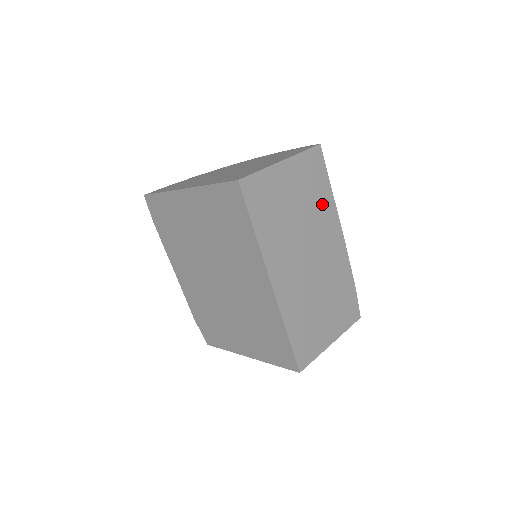
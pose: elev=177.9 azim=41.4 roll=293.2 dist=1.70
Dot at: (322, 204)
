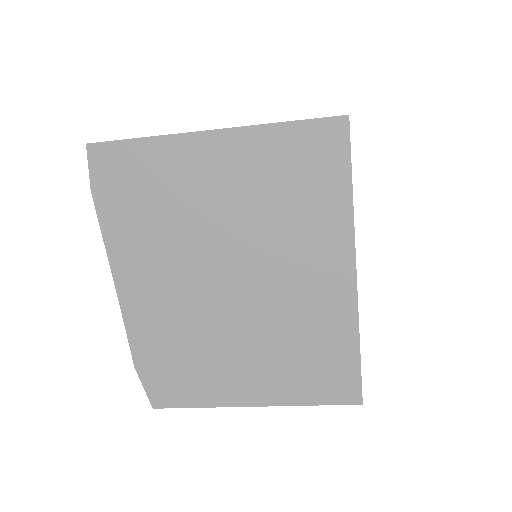
Dot at: occluded
